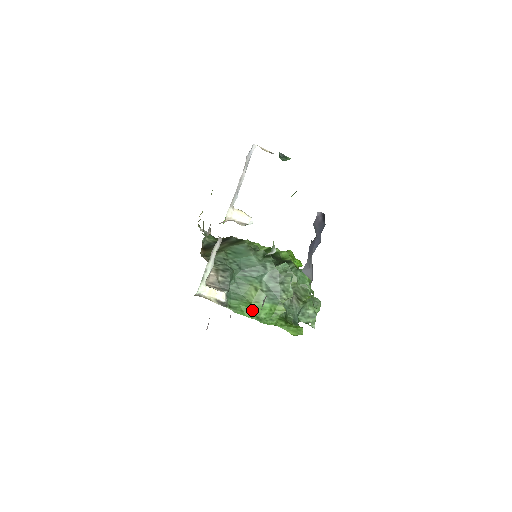
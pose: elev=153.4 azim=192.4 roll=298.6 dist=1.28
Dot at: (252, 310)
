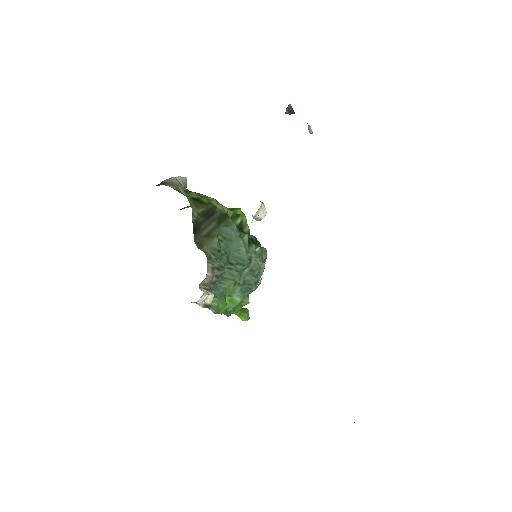
Dot at: occluded
